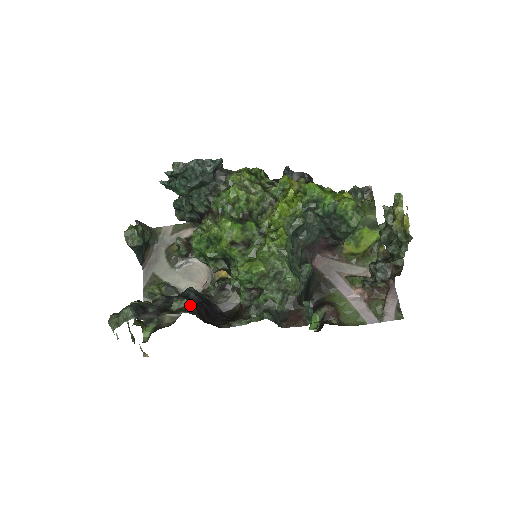
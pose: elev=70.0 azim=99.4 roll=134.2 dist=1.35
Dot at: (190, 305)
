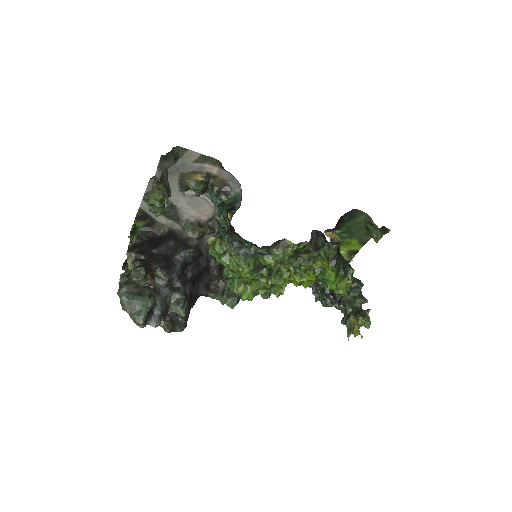
Dot at: (186, 315)
